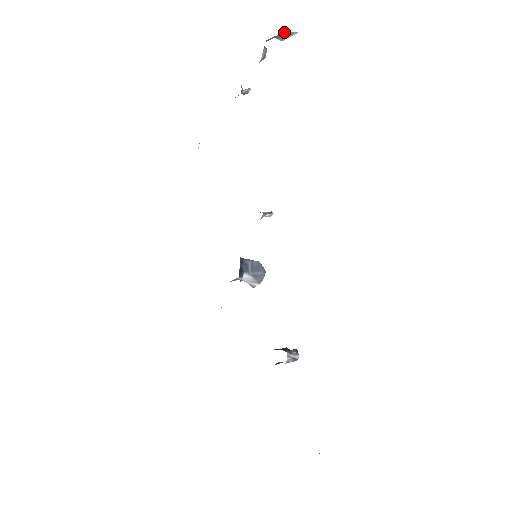
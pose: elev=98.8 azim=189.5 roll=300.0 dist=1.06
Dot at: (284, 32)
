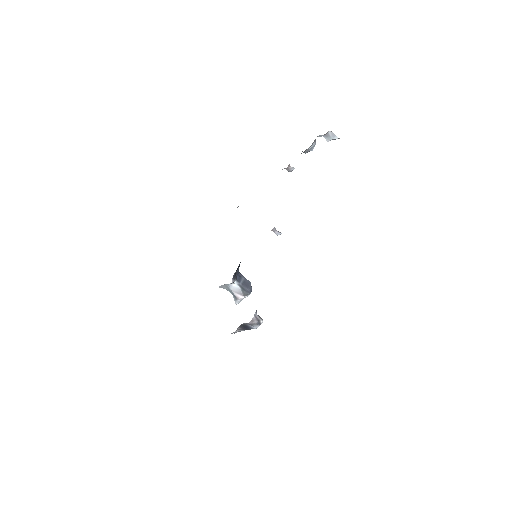
Dot at: (331, 134)
